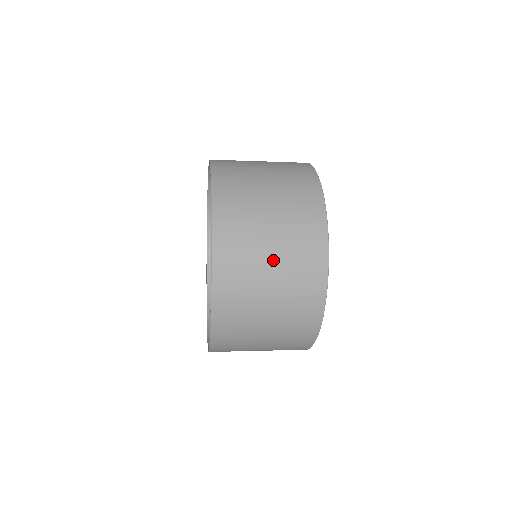
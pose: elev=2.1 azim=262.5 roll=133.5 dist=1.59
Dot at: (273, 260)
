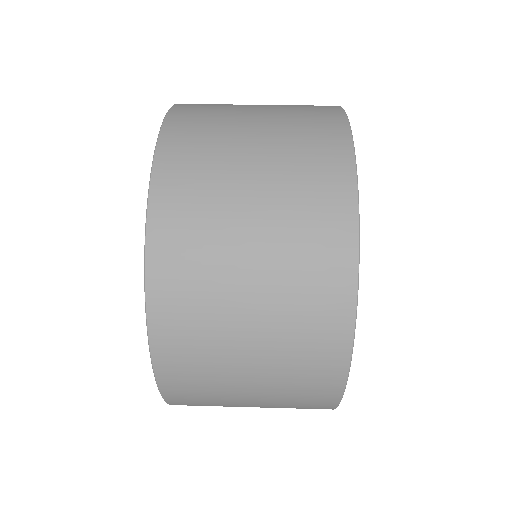
Dot at: (254, 286)
